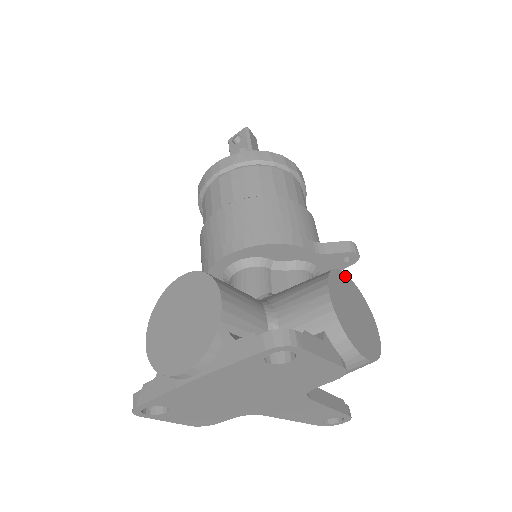
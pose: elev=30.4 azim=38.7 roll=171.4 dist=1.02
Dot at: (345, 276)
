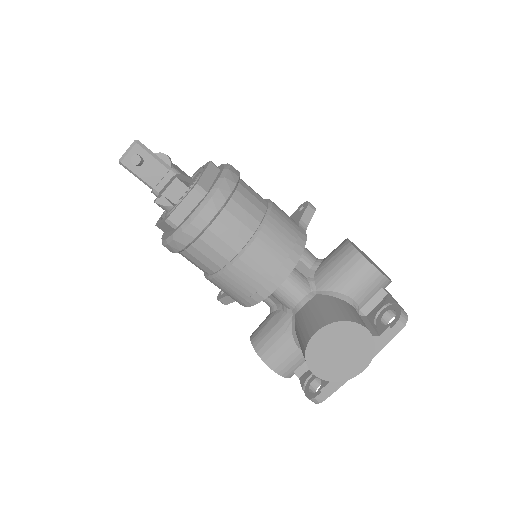
Dot at: (350, 242)
